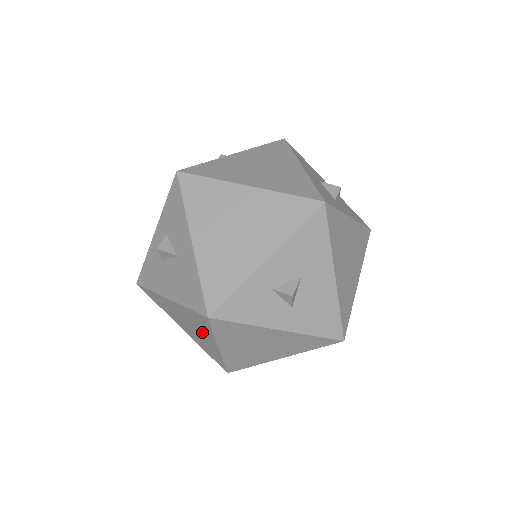
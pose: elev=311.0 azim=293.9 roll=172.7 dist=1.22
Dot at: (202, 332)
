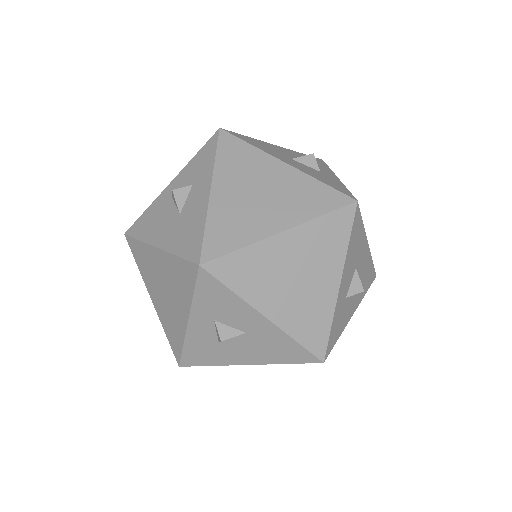
Dot at: occluded
